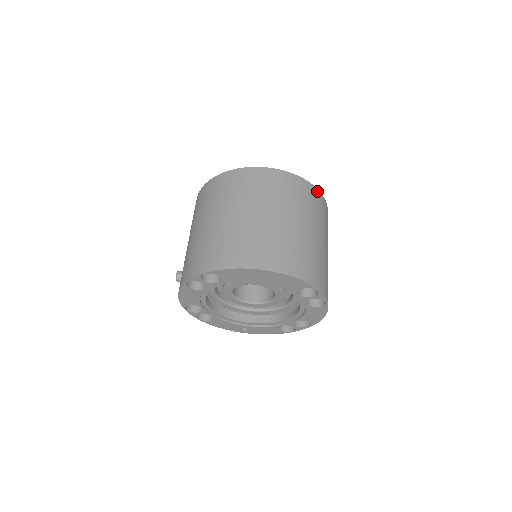
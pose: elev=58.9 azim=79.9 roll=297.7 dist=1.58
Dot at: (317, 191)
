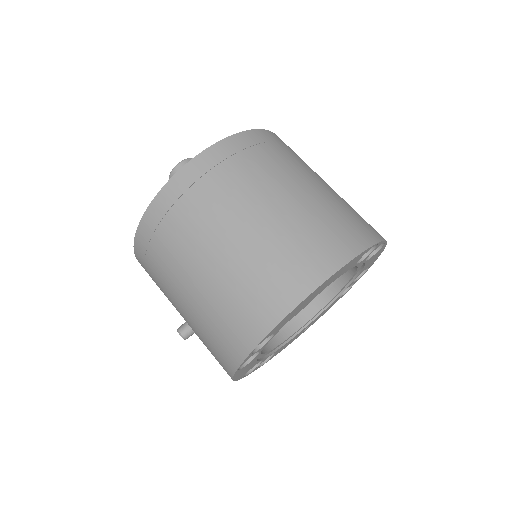
Dot at: (260, 132)
